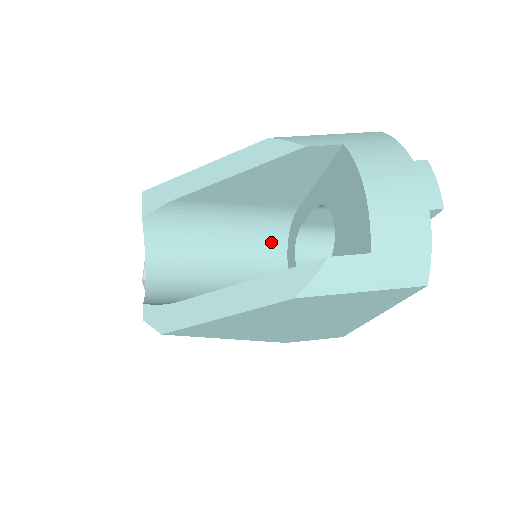
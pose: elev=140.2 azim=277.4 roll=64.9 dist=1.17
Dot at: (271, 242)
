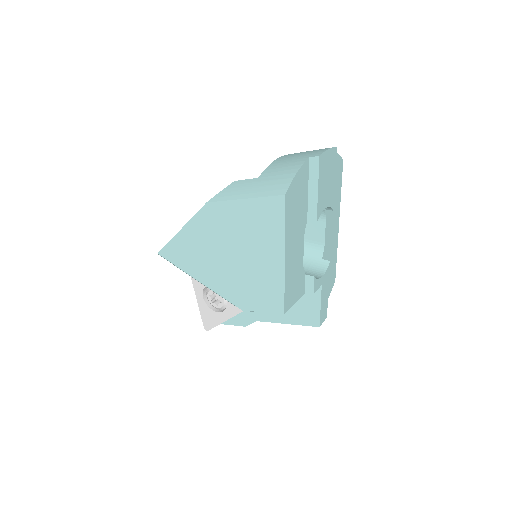
Dot at: occluded
